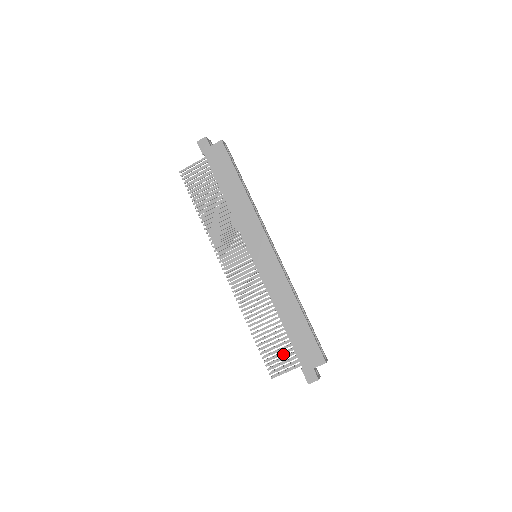
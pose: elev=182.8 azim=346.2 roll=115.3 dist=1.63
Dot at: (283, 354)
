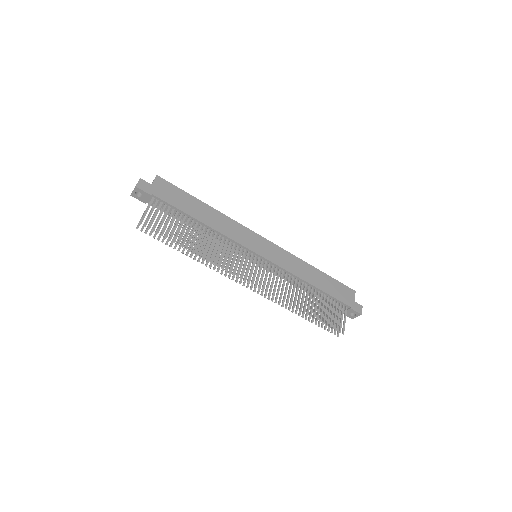
Dot at: (333, 310)
